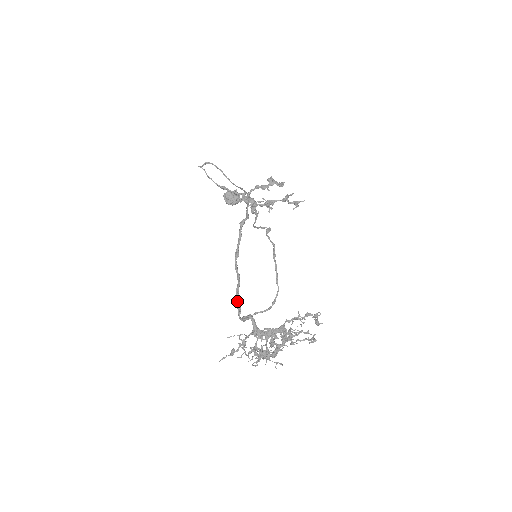
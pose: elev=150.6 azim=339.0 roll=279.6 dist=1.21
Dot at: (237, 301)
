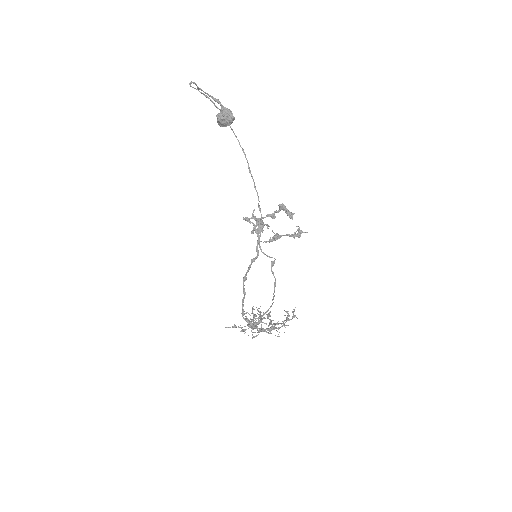
Dot at: (242, 309)
